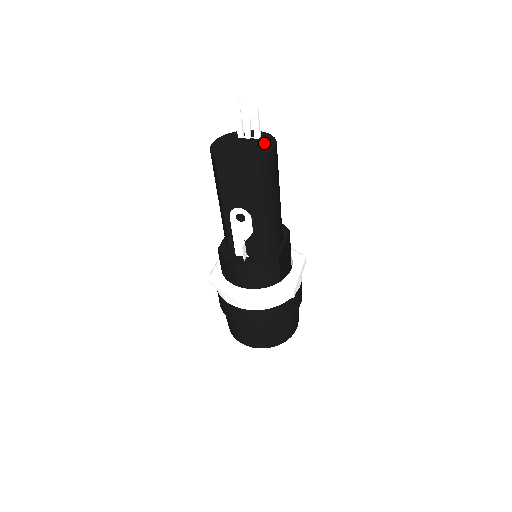
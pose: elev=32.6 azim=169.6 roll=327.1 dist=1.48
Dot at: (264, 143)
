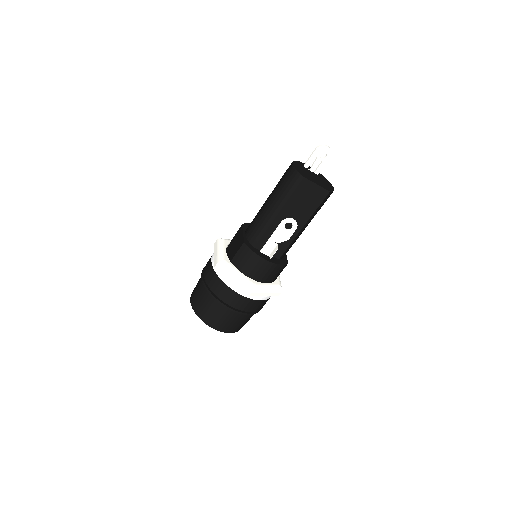
Dot at: (325, 181)
